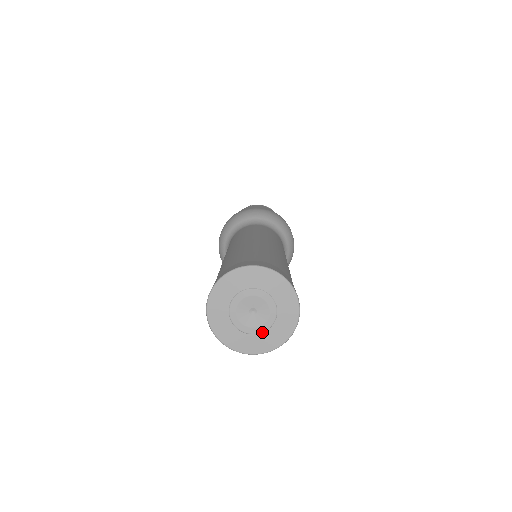
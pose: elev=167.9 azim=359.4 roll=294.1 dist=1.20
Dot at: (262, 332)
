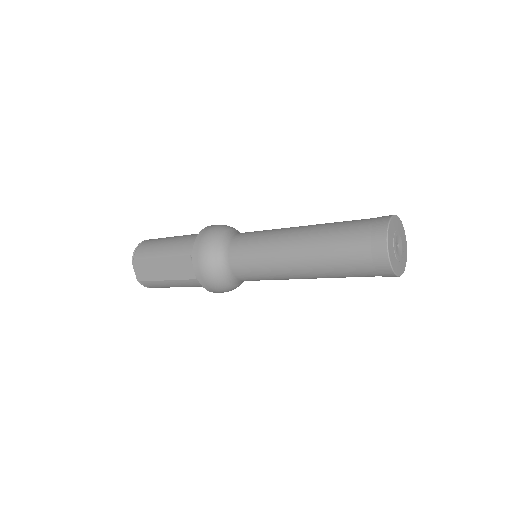
Dot at: (401, 260)
